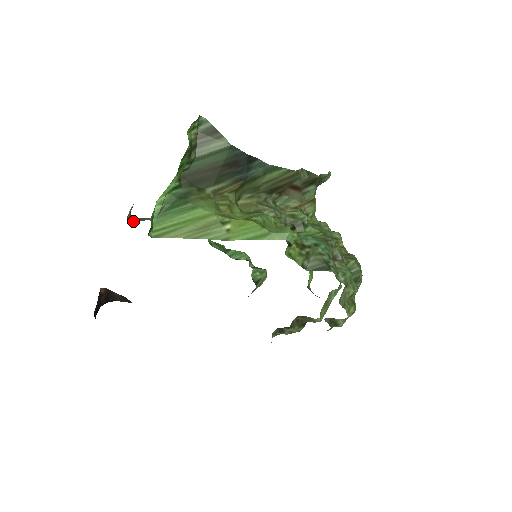
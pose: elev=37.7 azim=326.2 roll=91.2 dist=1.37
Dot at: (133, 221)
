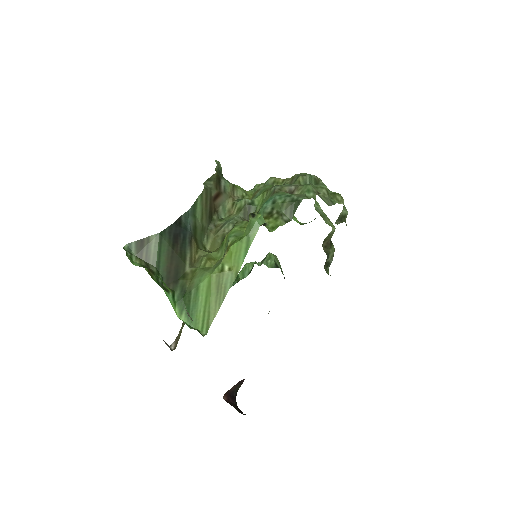
Dot at: (176, 346)
